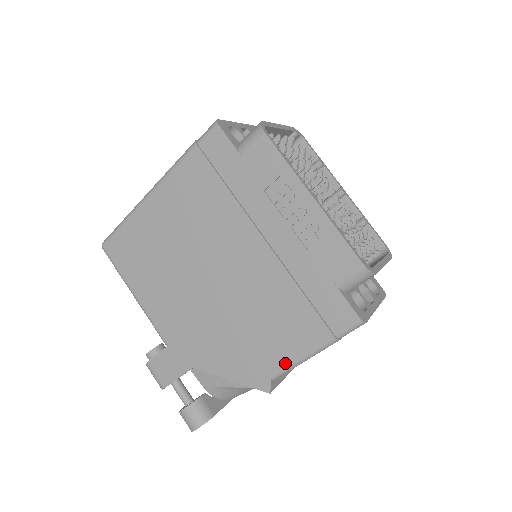
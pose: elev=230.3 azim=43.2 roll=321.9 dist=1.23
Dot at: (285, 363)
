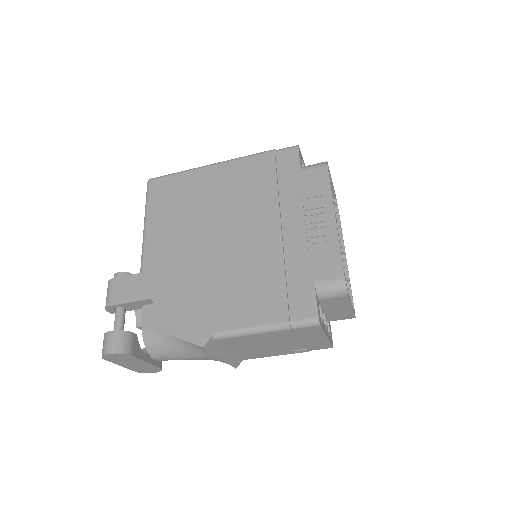
Dot at: (234, 327)
